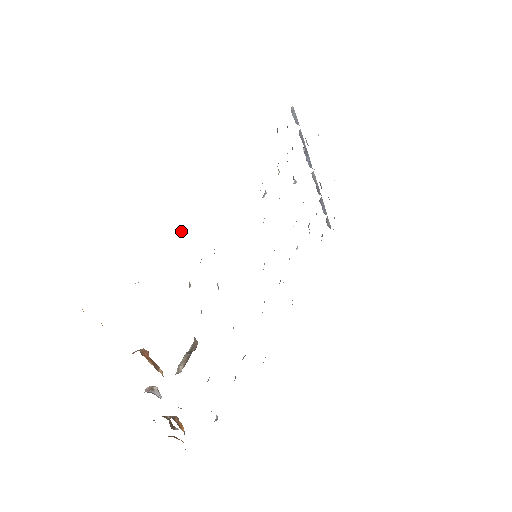
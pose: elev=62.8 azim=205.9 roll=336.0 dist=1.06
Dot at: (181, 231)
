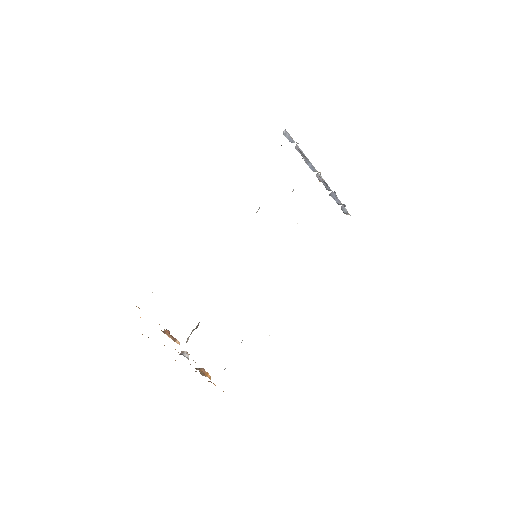
Dot at: occluded
